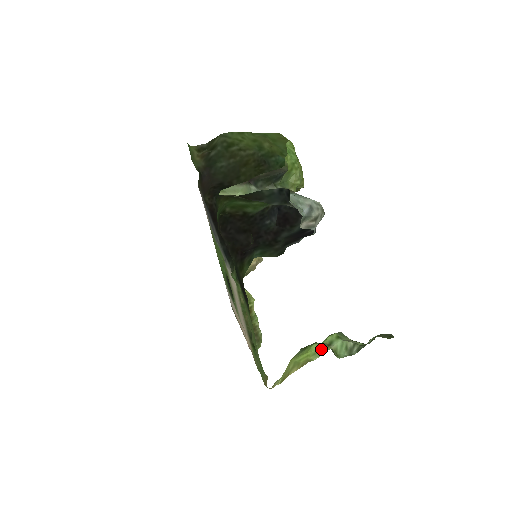
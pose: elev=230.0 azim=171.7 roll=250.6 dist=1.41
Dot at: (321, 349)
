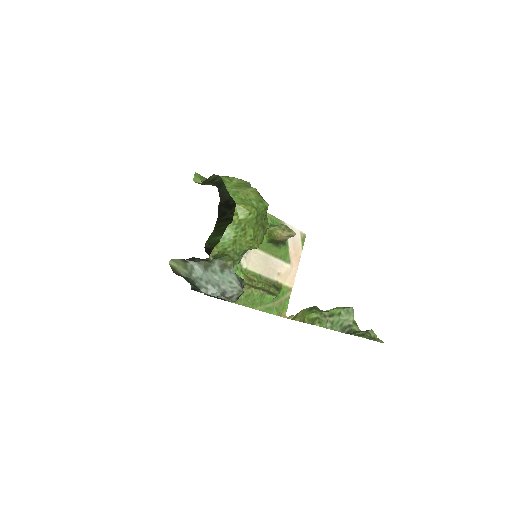
Dot at: (313, 320)
